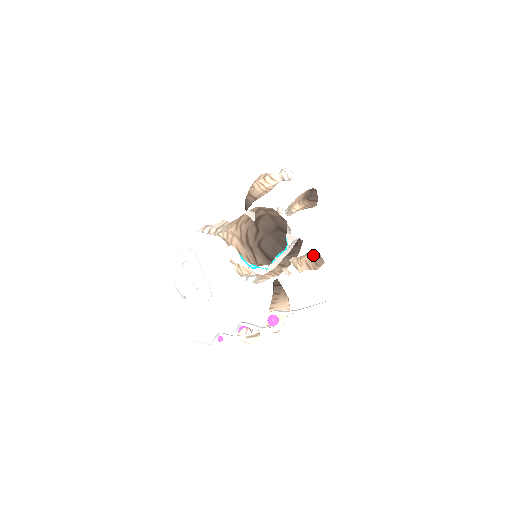
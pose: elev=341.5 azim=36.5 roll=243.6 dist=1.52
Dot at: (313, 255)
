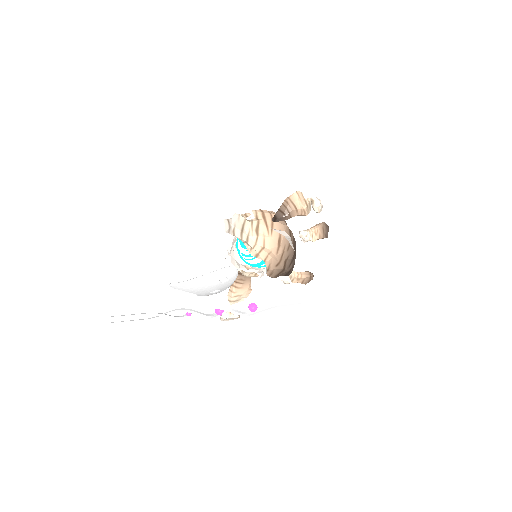
Dot at: (312, 278)
